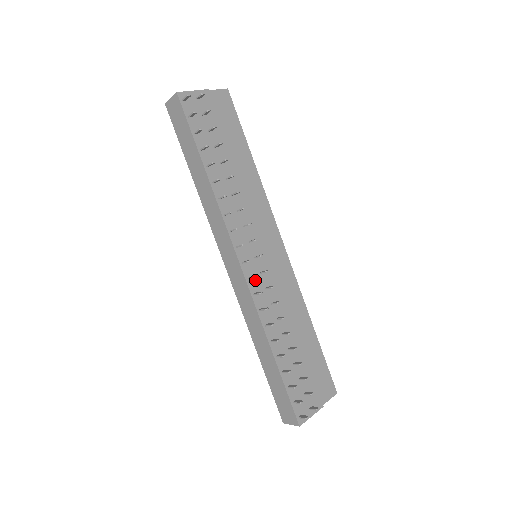
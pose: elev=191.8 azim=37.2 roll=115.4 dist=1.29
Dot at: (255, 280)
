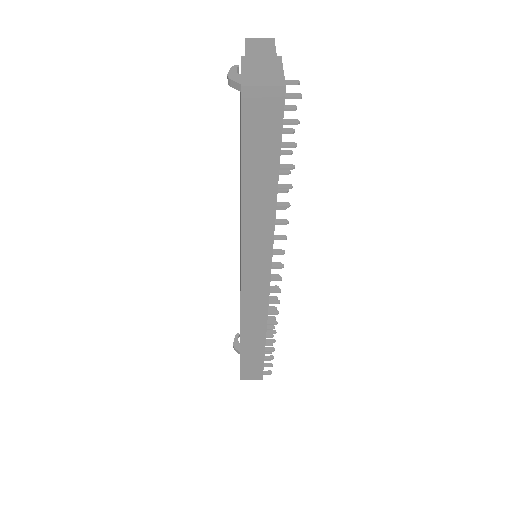
Dot at: occluded
